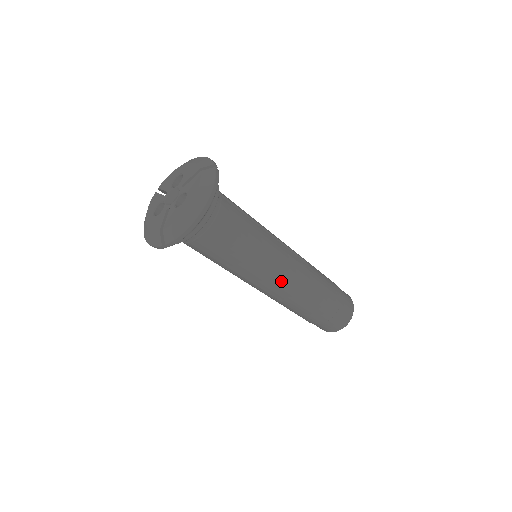
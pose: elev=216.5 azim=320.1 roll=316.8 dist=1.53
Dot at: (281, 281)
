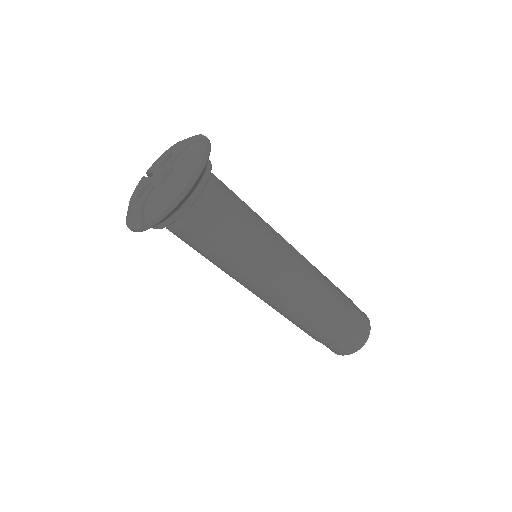
Dot at: (284, 284)
